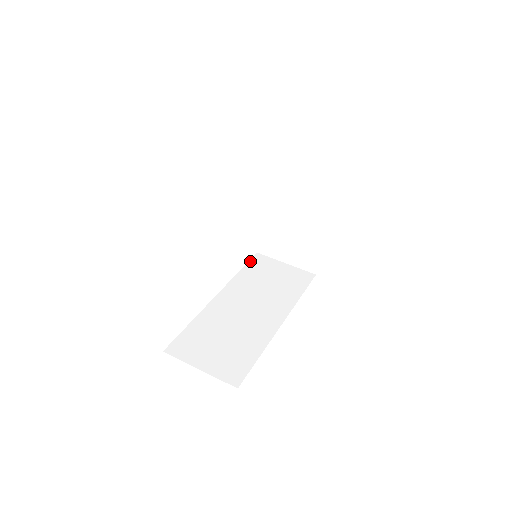
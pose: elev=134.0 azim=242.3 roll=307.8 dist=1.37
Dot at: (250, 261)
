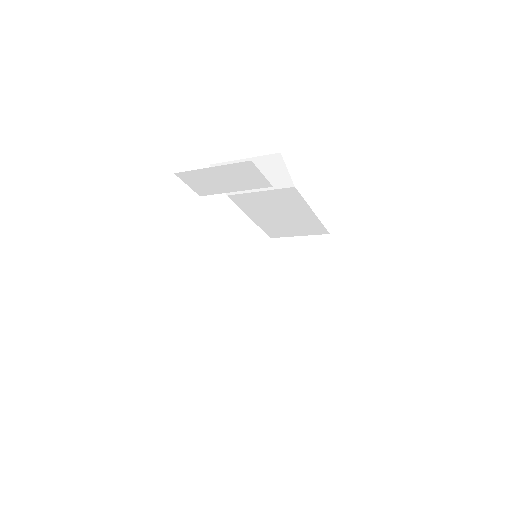
Dot at: occluded
